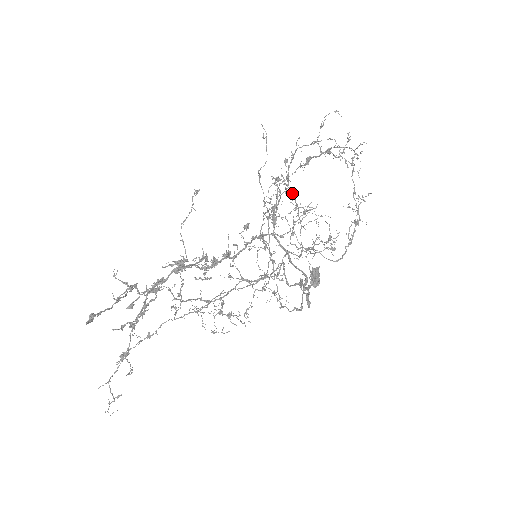
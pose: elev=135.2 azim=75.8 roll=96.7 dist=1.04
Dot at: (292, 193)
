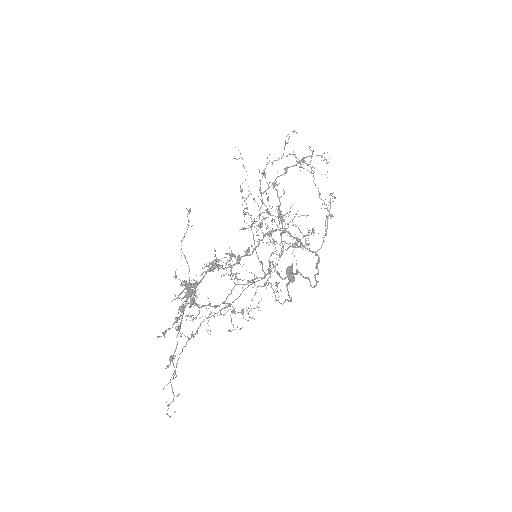
Dot at: occluded
